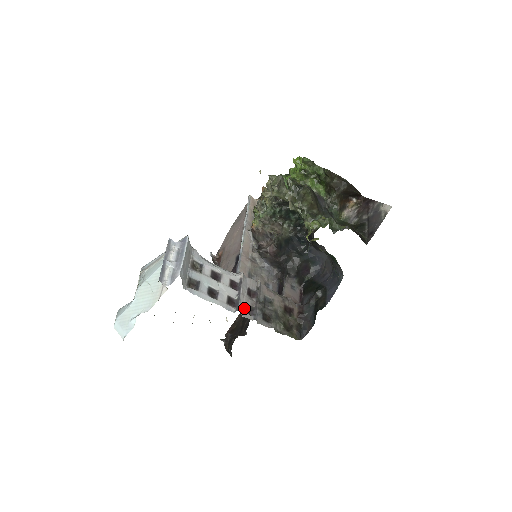
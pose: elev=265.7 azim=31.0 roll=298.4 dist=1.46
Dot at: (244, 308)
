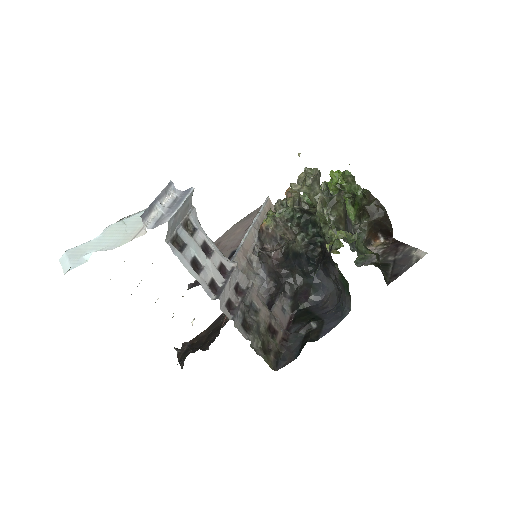
Dot at: (225, 301)
